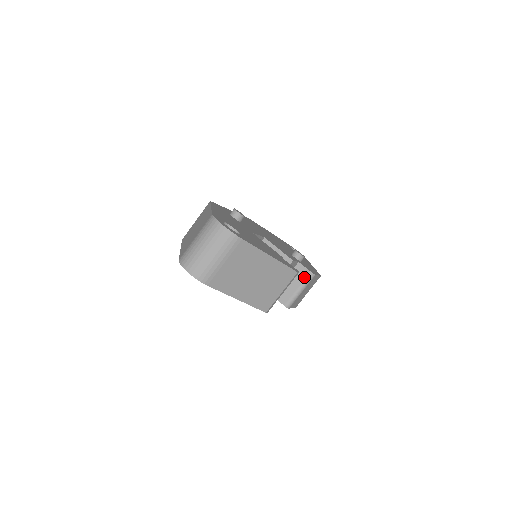
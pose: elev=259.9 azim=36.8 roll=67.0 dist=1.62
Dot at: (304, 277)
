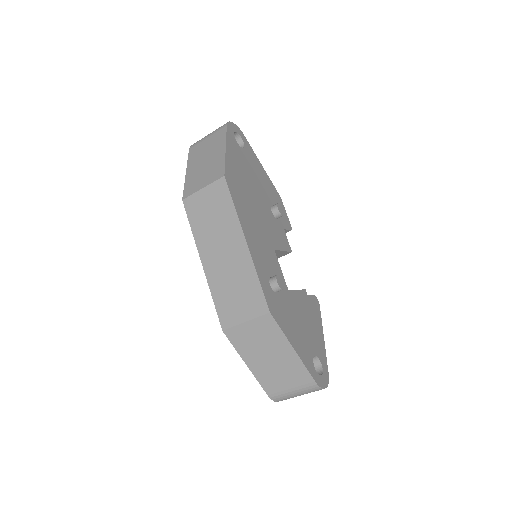
Dot at: occluded
